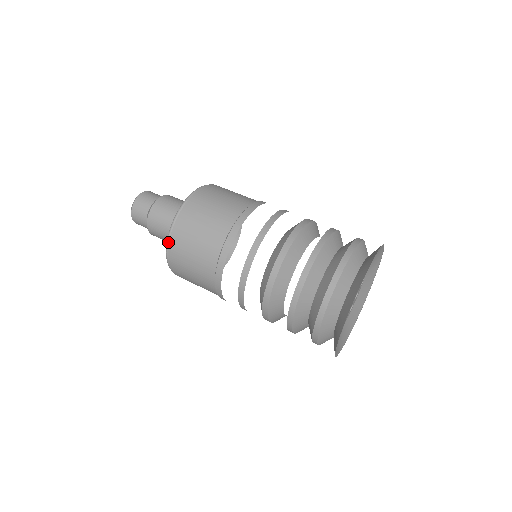
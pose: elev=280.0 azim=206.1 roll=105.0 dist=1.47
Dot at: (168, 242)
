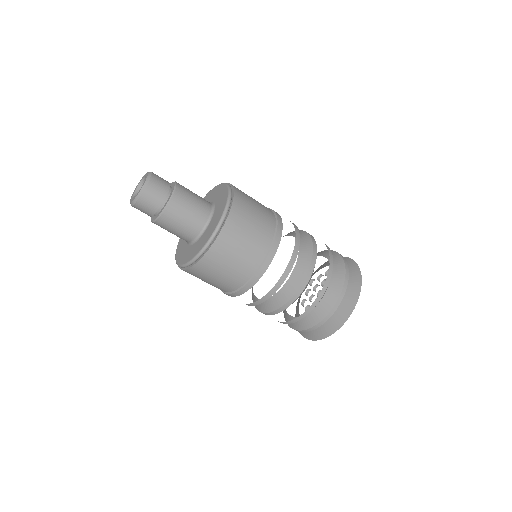
Dot at: (216, 234)
